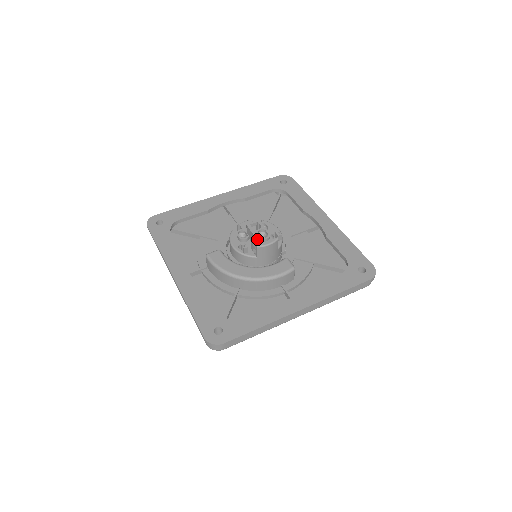
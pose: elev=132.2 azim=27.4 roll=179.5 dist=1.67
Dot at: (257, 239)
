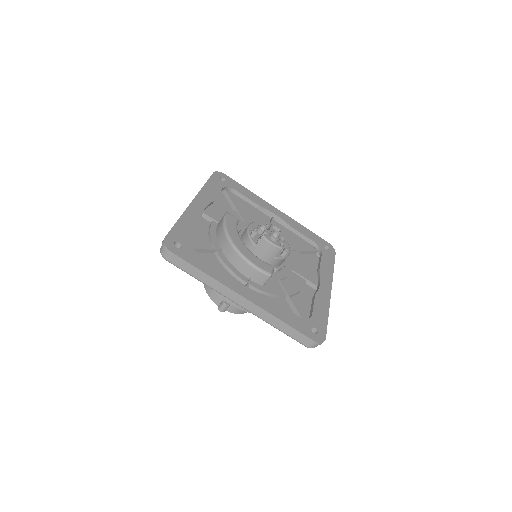
Dot at: (268, 234)
